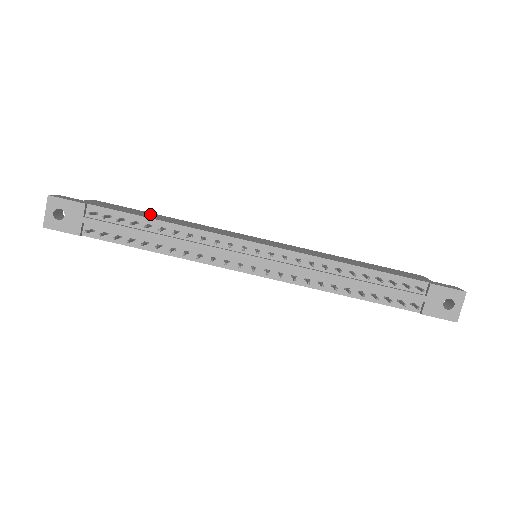
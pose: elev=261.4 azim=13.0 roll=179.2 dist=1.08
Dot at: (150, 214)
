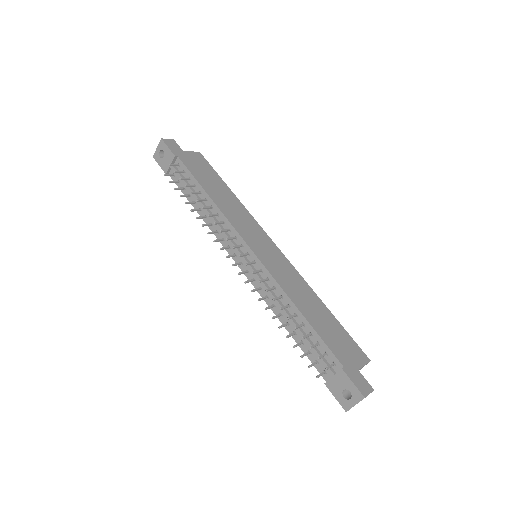
Dot at: (217, 183)
